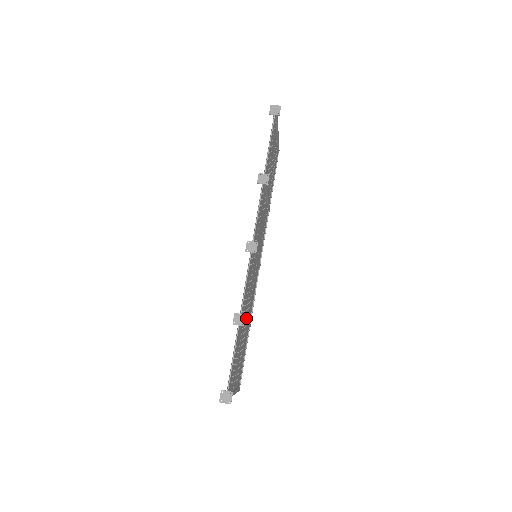
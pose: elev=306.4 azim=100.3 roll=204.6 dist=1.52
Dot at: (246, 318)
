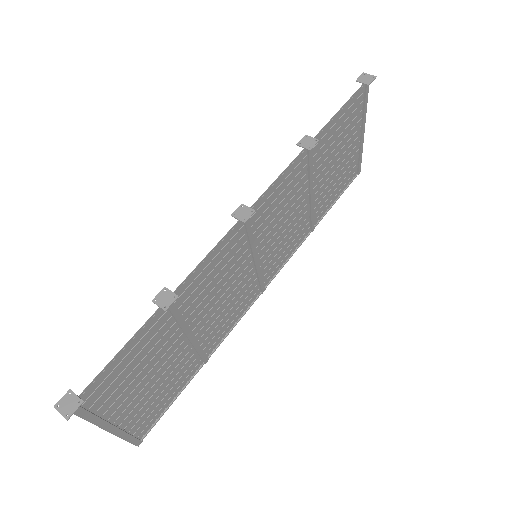
Dot at: (196, 331)
